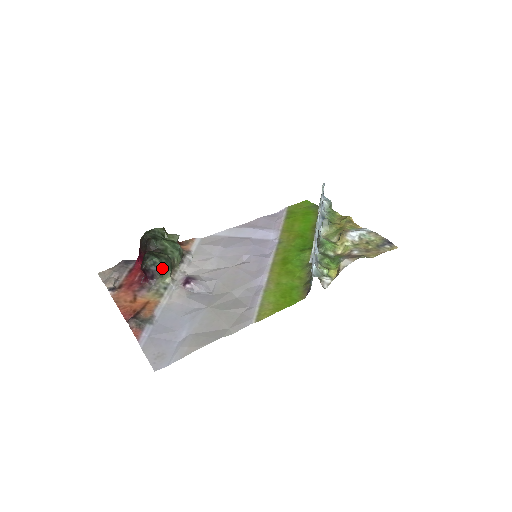
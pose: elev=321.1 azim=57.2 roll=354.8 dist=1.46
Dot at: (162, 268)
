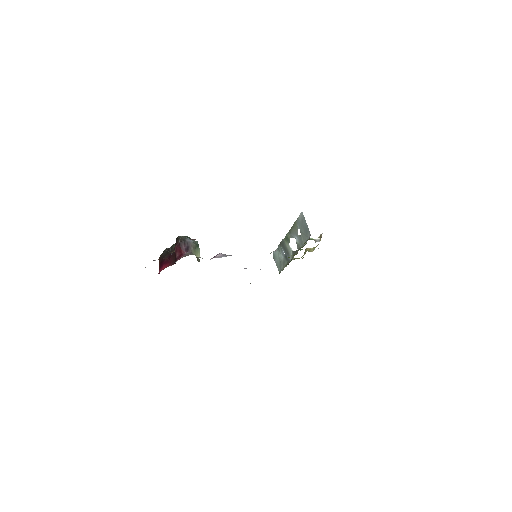
Dot at: (194, 242)
